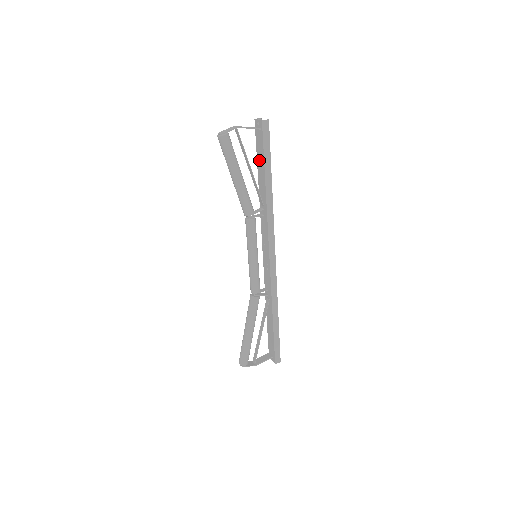
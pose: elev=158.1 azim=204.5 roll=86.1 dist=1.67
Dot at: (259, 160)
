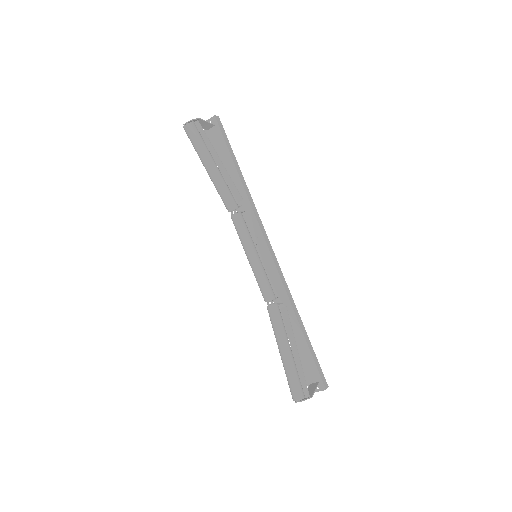
Dot at: (221, 158)
